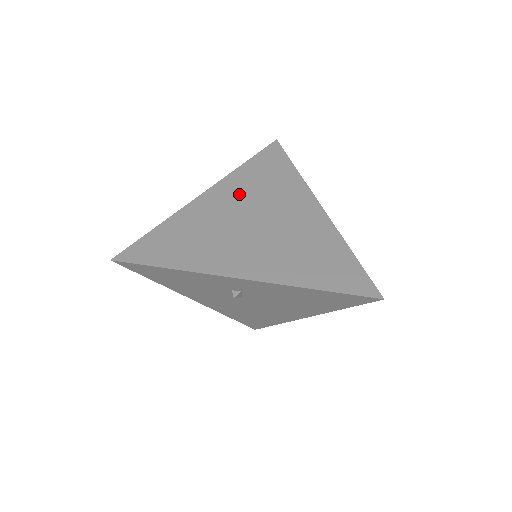
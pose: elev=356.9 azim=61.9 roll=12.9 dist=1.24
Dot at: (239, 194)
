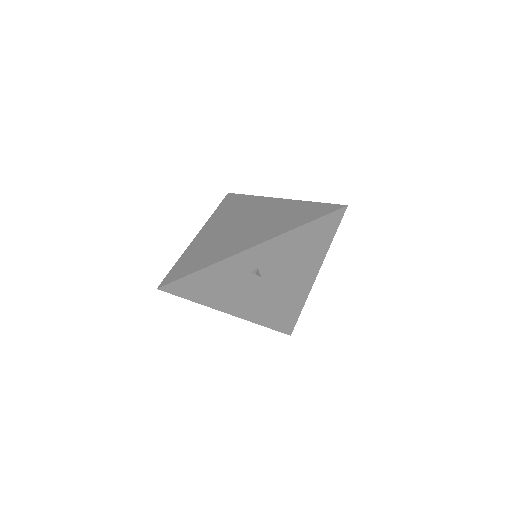
Dot at: (222, 222)
